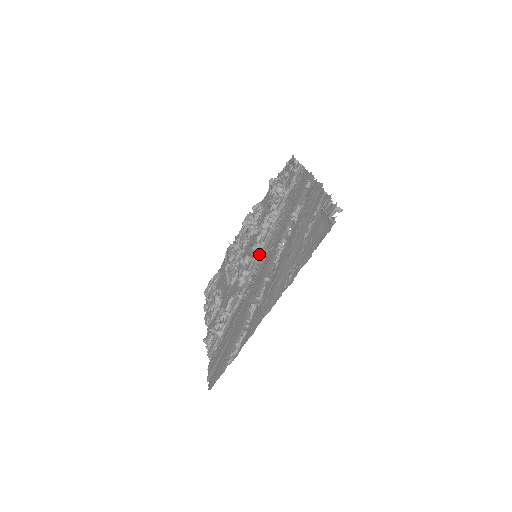
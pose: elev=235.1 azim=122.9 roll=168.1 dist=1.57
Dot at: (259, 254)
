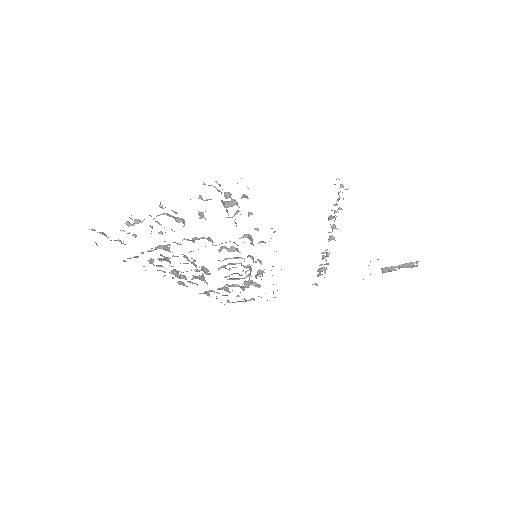
Dot at: occluded
